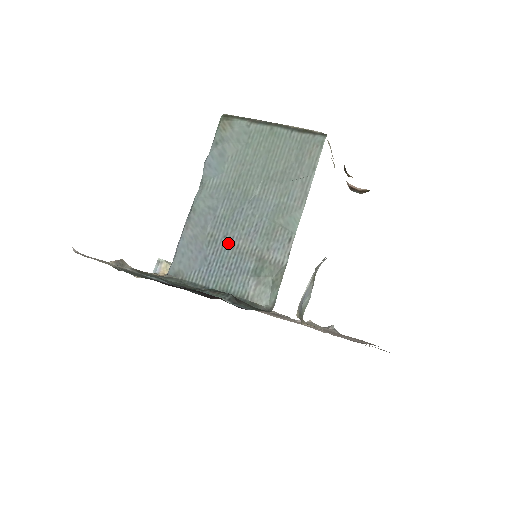
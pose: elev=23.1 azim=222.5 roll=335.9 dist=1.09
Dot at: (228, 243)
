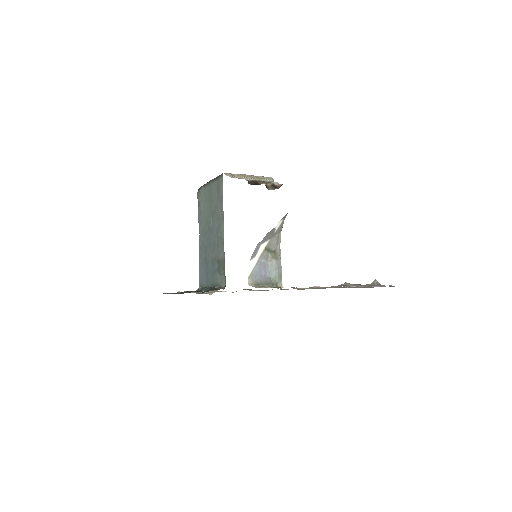
Dot at: (209, 259)
